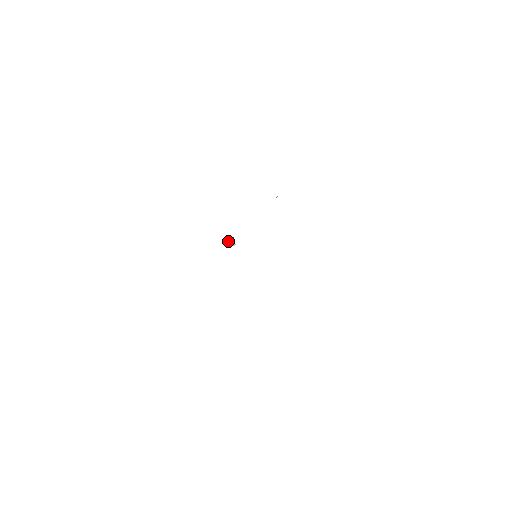
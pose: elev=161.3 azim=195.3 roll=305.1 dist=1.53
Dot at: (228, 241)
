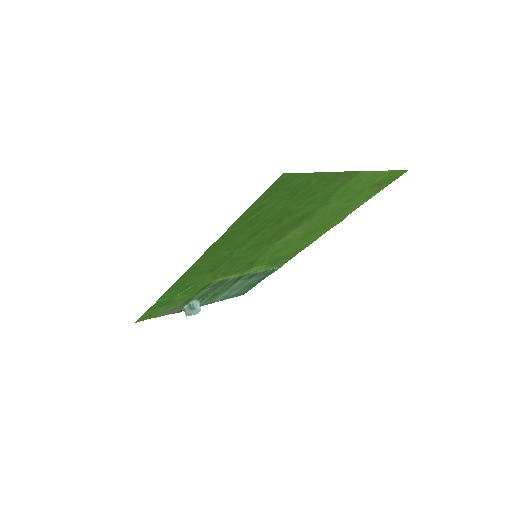
Dot at: occluded
